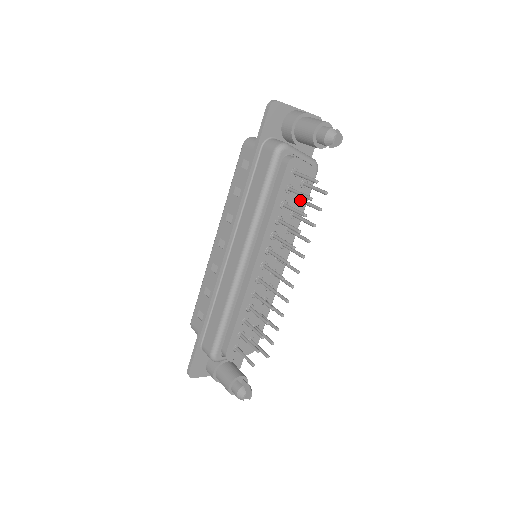
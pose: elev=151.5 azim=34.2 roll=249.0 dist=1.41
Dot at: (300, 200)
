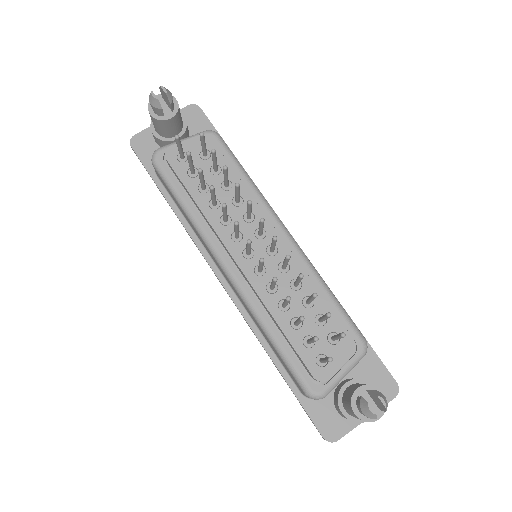
Dot at: (213, 169)
